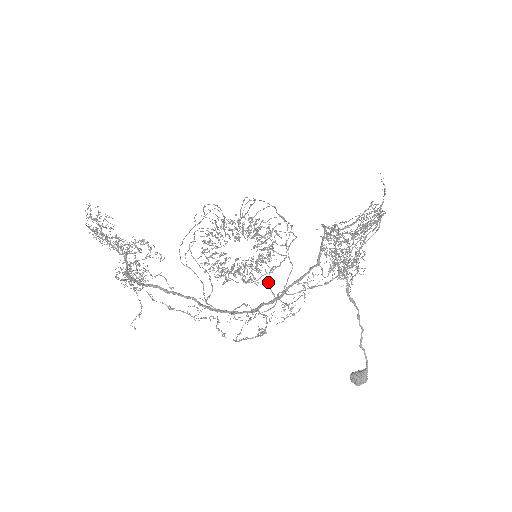
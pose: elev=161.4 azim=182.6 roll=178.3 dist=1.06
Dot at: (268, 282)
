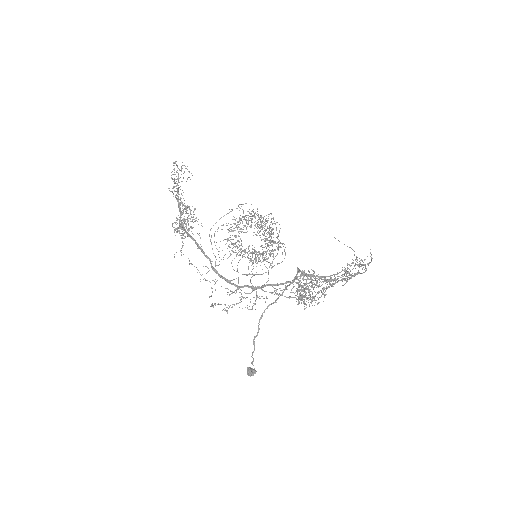
Dot at: (250, 280)
